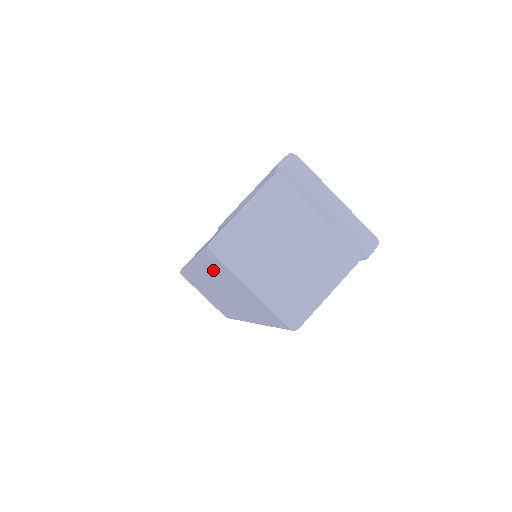
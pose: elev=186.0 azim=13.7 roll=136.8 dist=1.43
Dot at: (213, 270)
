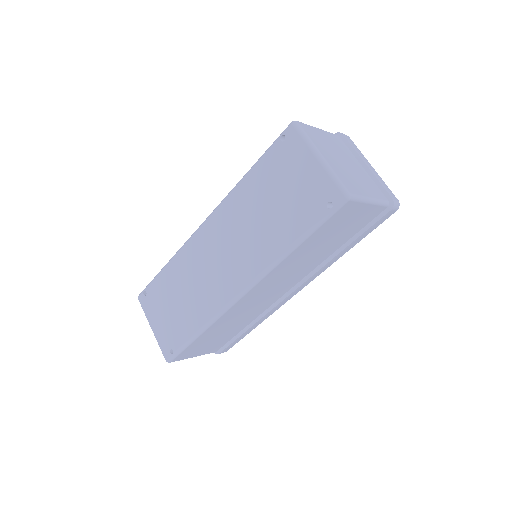
Dot at: (262, 178)
